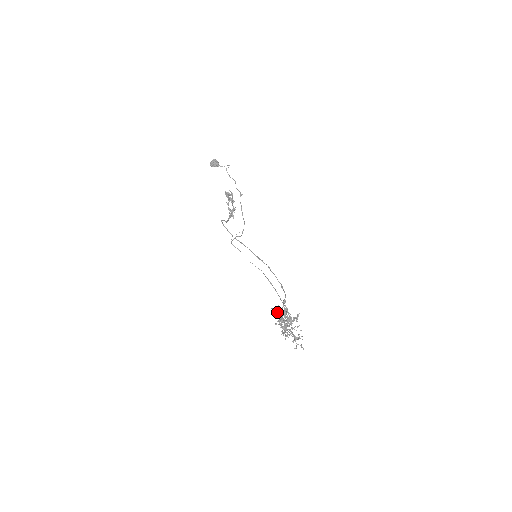
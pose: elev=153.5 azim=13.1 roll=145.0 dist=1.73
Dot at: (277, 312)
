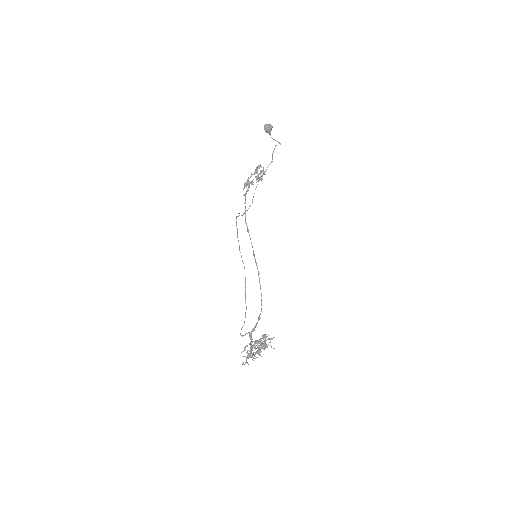
Dot at: (263, 337)
